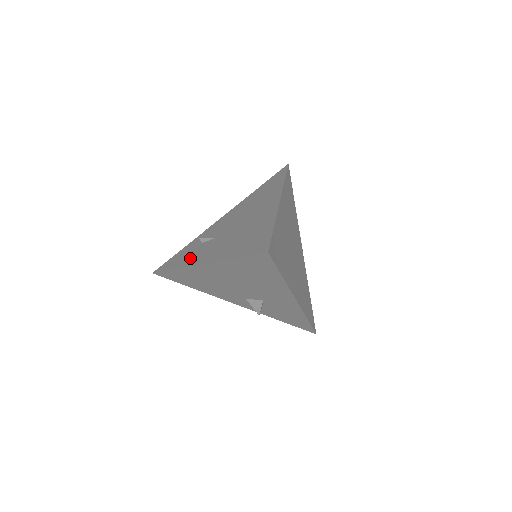
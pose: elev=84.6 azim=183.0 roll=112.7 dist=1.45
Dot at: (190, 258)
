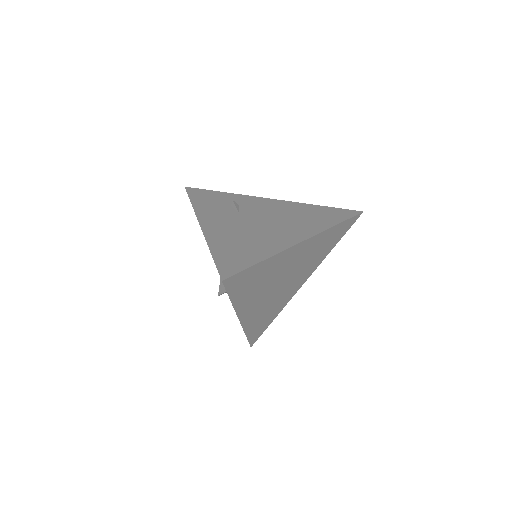
Dot at: (208, 209)
